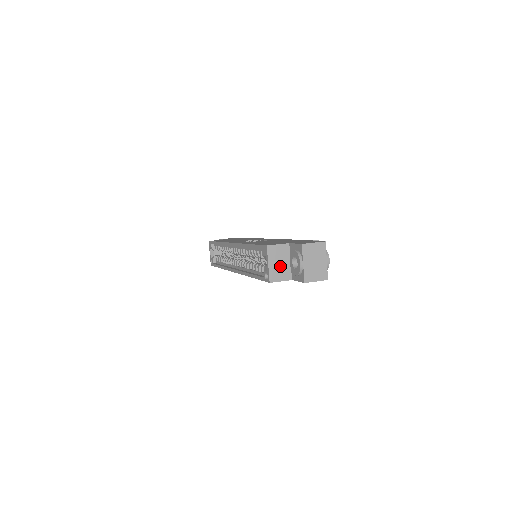
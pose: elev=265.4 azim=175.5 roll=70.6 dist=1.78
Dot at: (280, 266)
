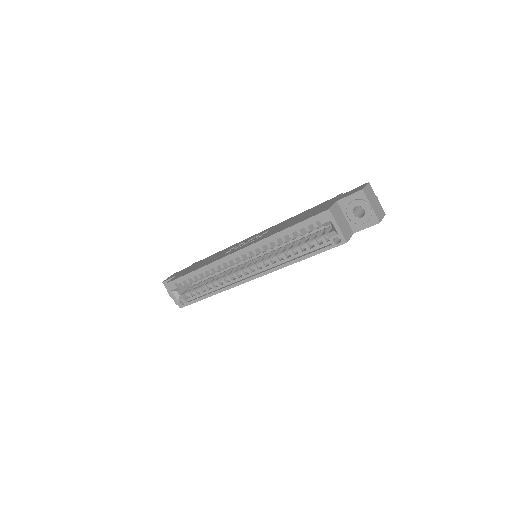
Dot at: (343, 224)
